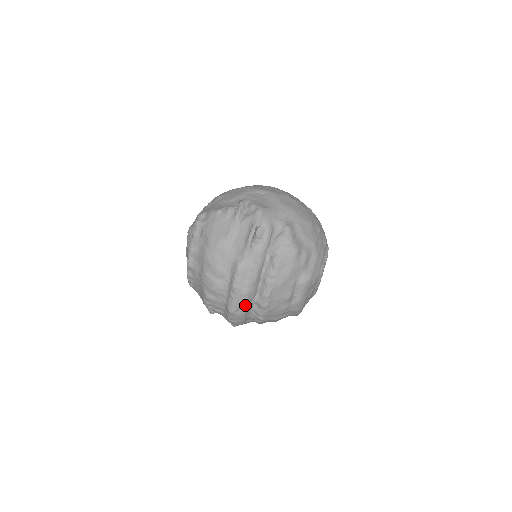
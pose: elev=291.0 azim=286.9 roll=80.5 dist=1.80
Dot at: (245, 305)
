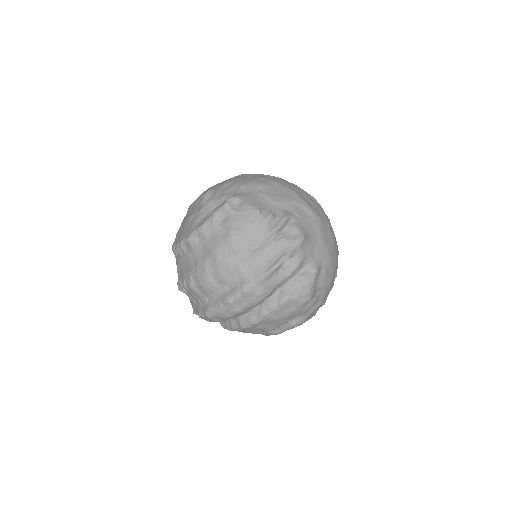
Dot at: (226, 318)
